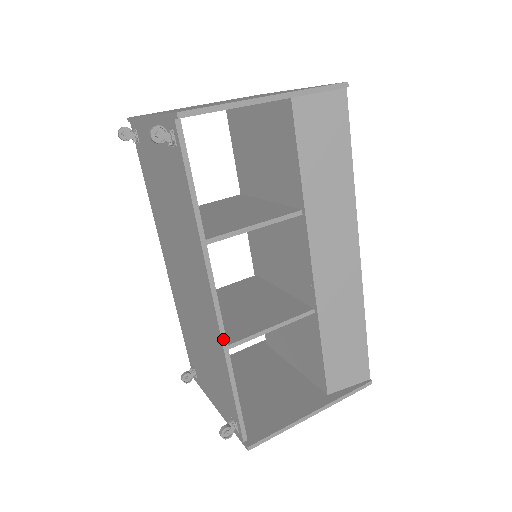
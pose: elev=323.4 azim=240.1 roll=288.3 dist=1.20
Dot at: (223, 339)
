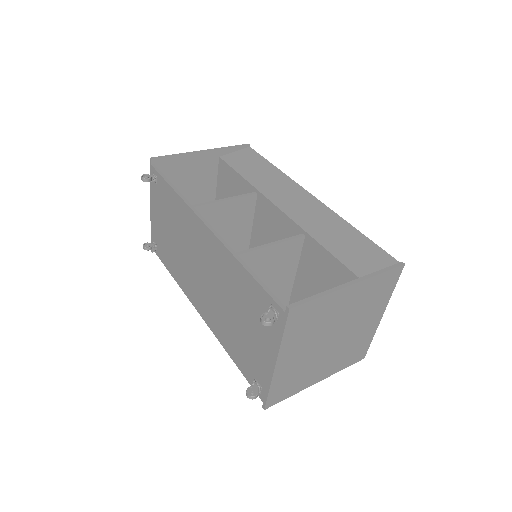
Dot at: (222, 242)
